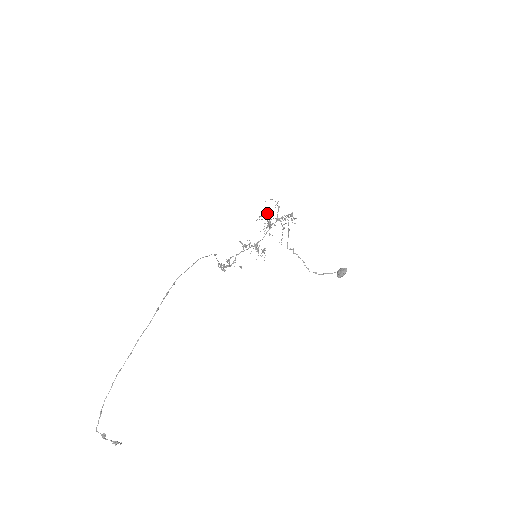
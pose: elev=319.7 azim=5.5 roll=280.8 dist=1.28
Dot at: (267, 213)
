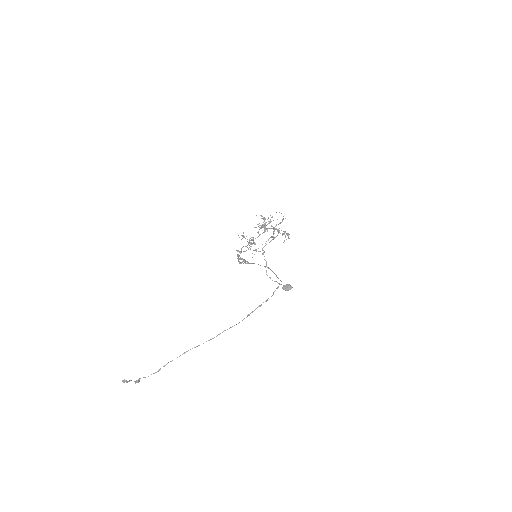
Dot at: occluded
